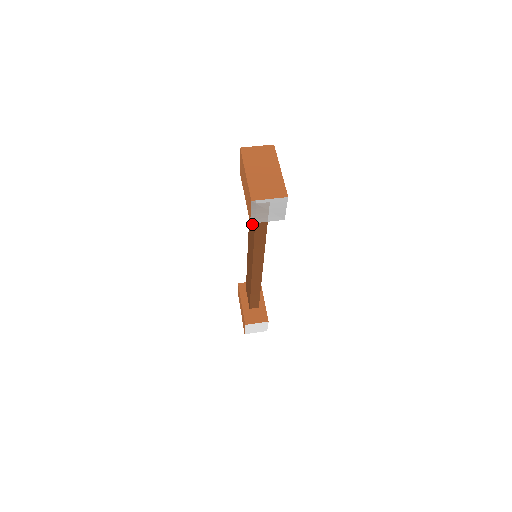
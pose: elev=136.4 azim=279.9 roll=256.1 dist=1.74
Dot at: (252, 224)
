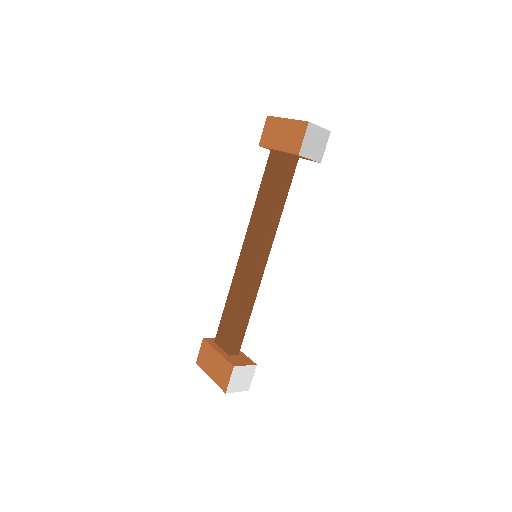
Dot at: (268, 198)
